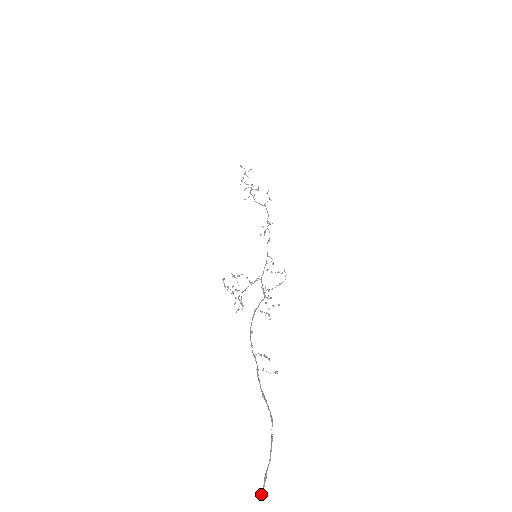
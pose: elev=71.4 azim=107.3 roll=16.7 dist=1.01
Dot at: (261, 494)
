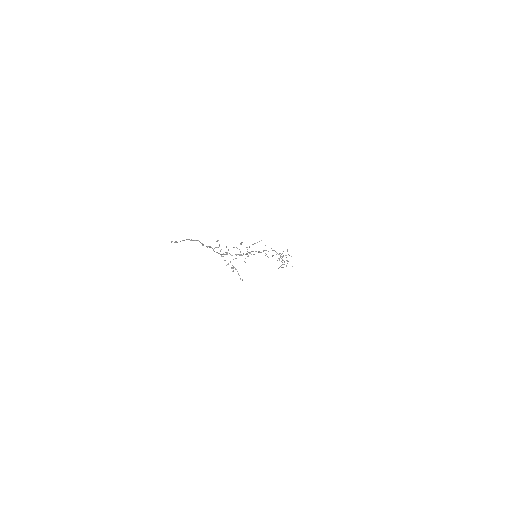
Dot at: occluded
